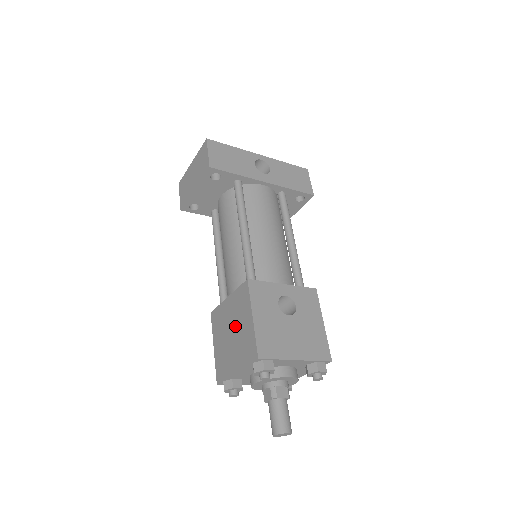
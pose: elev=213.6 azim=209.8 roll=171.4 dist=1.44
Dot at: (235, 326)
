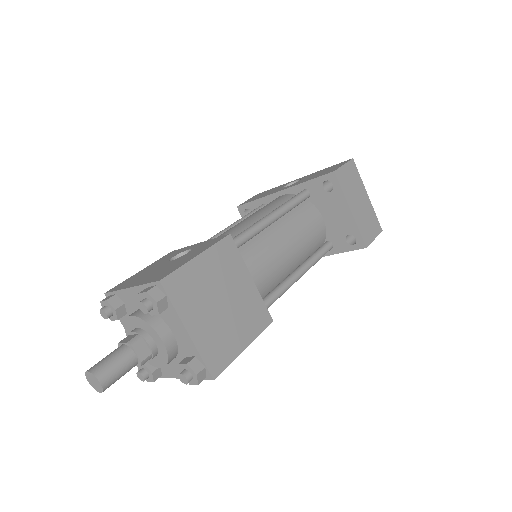
Dot at: occluded
